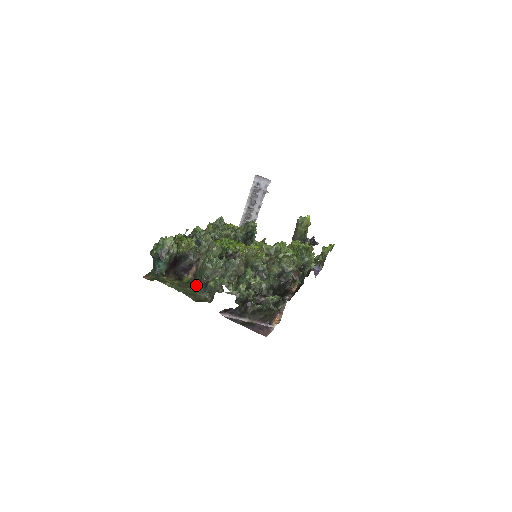
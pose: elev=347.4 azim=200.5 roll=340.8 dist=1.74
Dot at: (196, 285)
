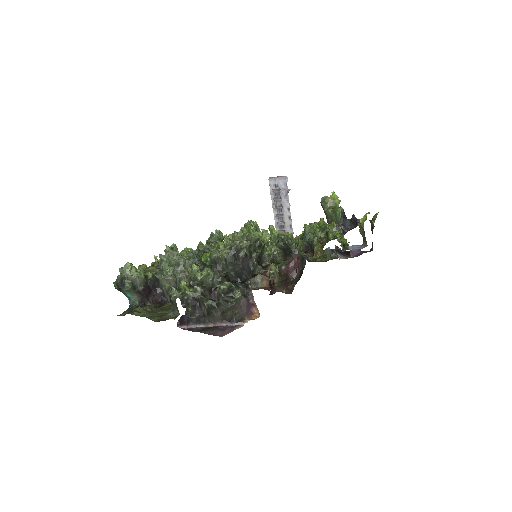
Dot at: (172, 306)
